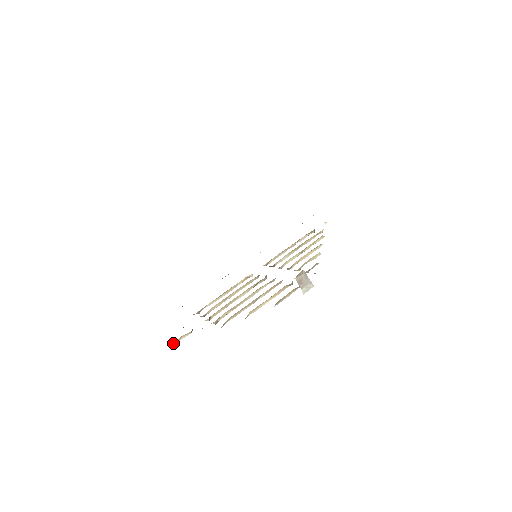
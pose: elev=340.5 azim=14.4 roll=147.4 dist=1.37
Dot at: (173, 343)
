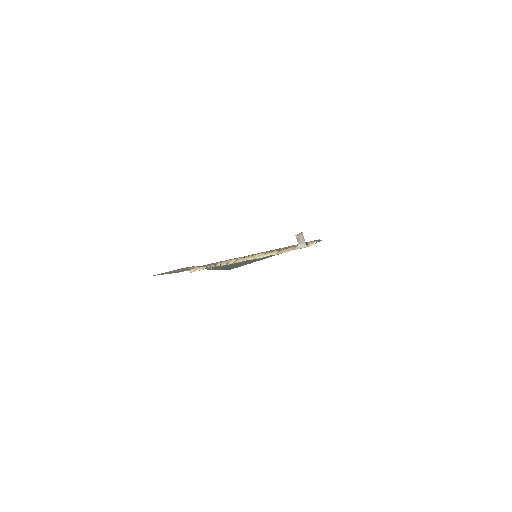
Dot at: (190, 270)
